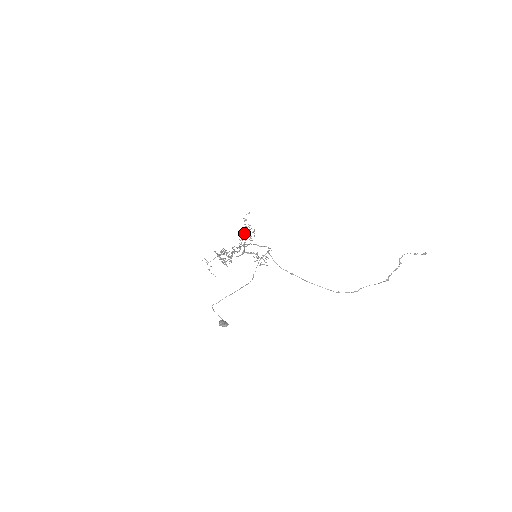
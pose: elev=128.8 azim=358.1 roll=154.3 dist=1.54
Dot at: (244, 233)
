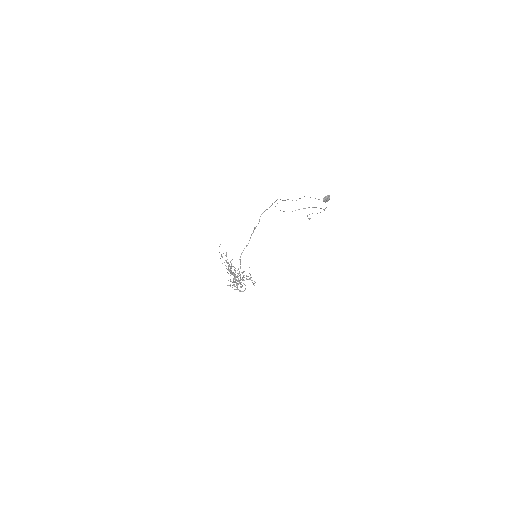
Dot at: (228, 263)
